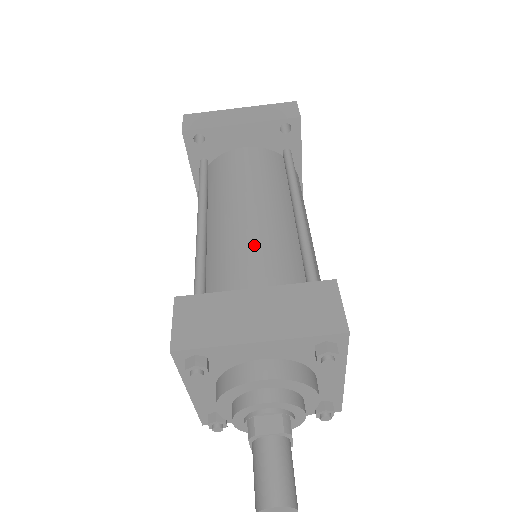
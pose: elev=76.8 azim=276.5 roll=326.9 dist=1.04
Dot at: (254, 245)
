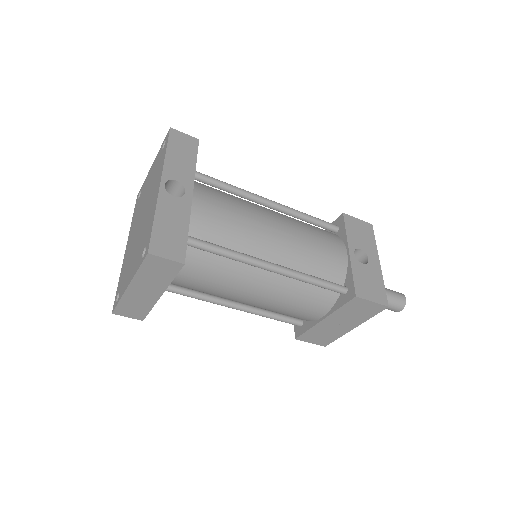
Dot at: (289, 307)
